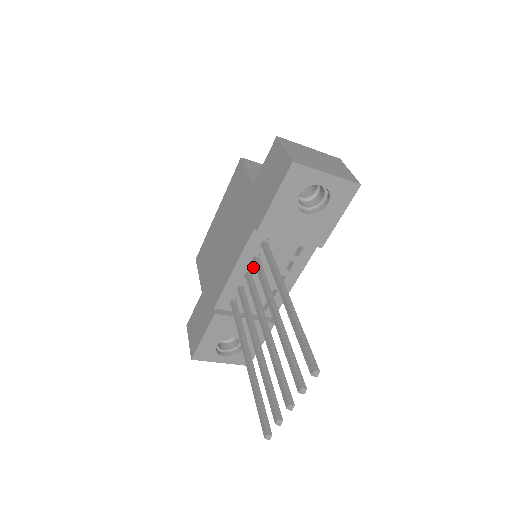
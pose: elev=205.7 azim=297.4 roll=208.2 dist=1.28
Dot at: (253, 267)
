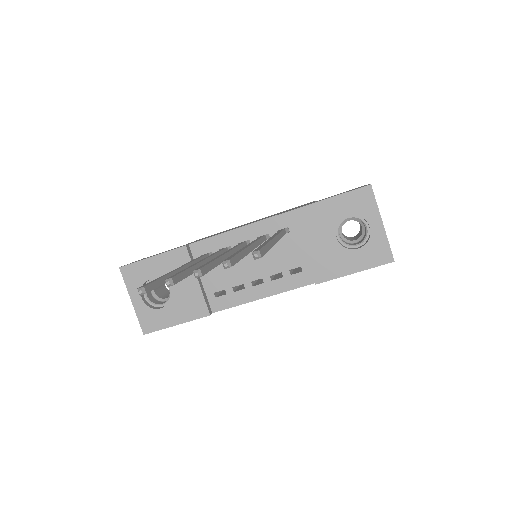
Dot at: occluded
